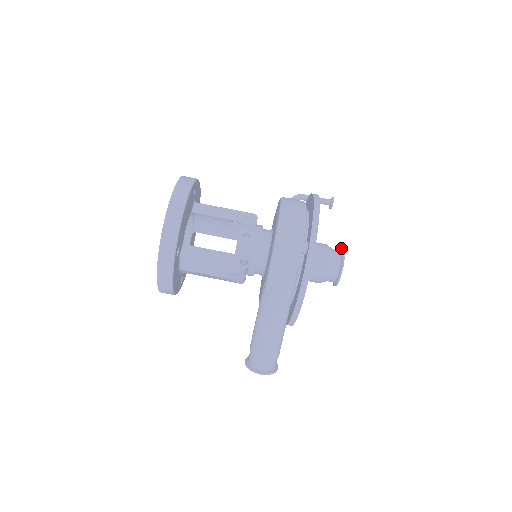
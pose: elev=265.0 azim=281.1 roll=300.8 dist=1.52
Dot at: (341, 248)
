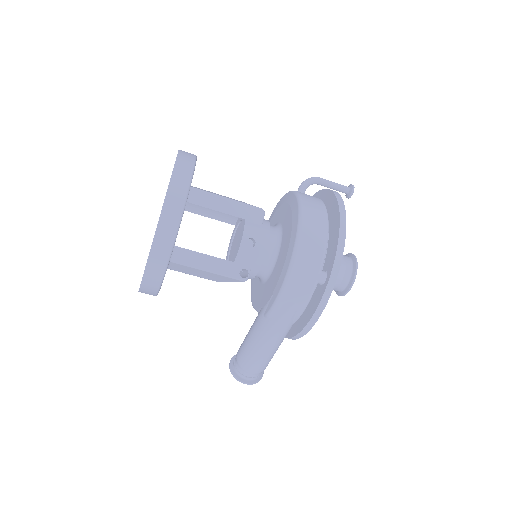
Dot at: (353, 256)
